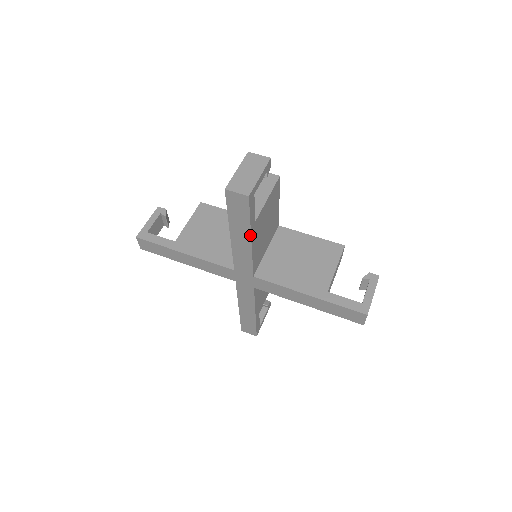
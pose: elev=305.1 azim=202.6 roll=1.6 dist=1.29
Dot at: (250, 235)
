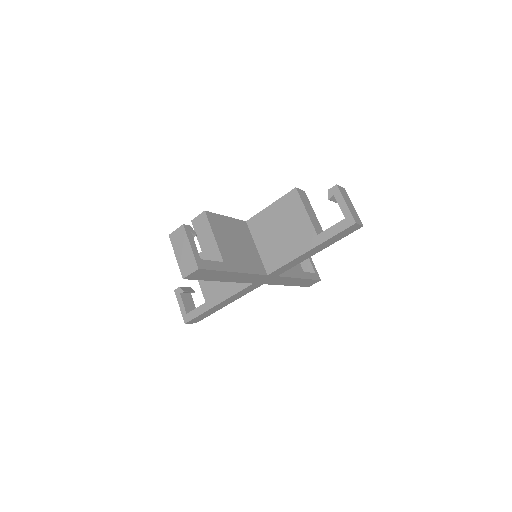
Dot at: occluded
